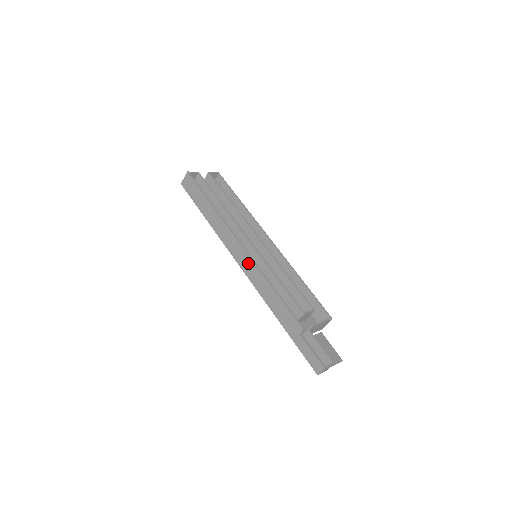
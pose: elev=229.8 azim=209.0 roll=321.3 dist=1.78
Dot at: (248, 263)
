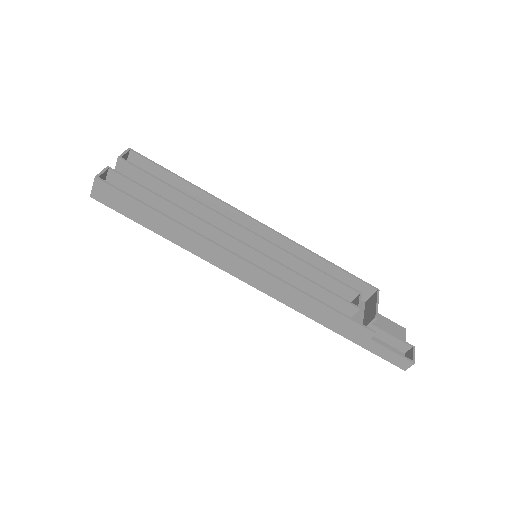
Dot at: (263, 279)
